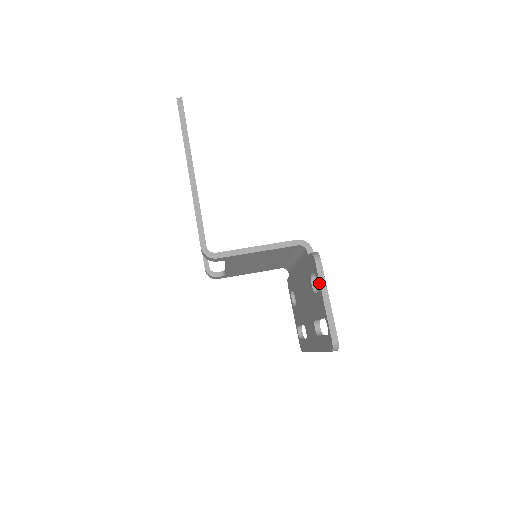
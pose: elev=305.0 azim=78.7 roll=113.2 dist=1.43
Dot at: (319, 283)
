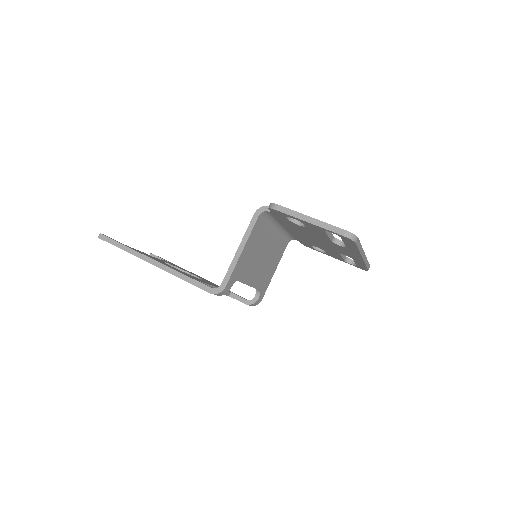
Dot at: (293, 217)
